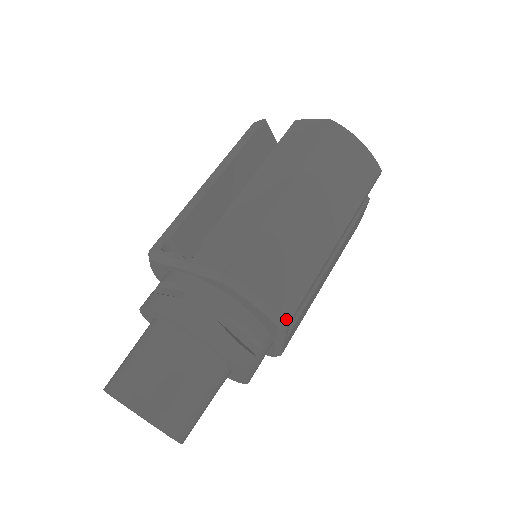
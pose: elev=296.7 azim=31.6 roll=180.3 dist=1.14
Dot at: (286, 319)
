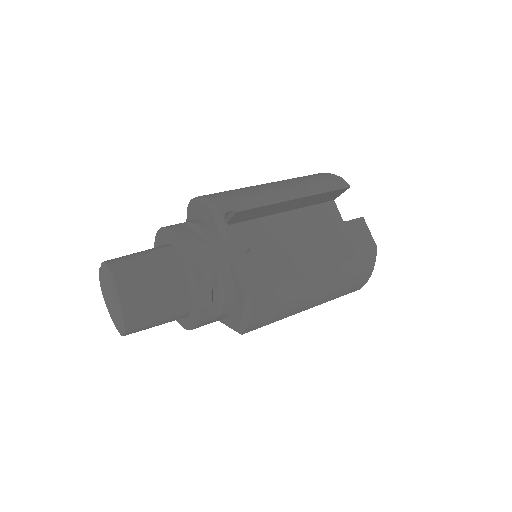
Dot at: (216, 202)
